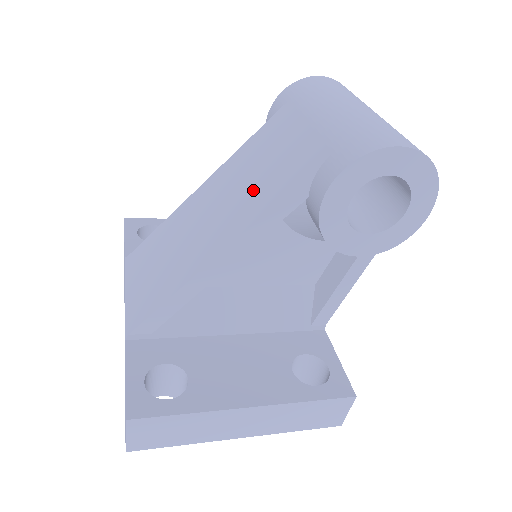
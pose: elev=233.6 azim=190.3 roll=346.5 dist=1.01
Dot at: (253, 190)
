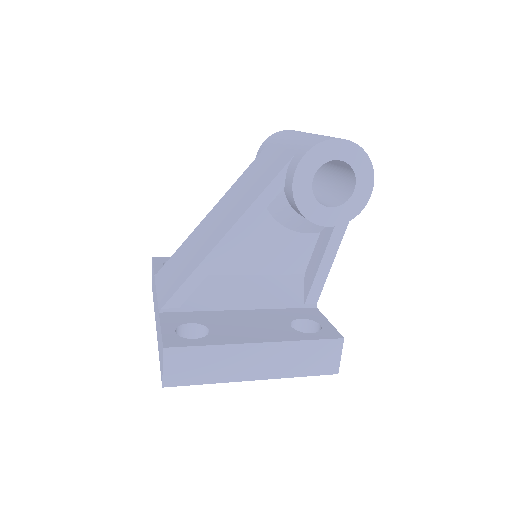
Dot at: (247, 193)
